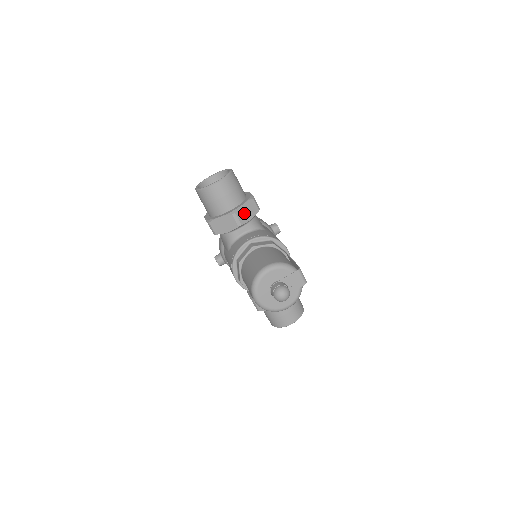
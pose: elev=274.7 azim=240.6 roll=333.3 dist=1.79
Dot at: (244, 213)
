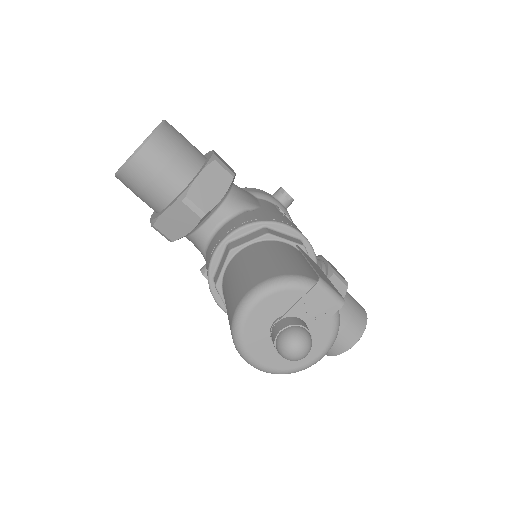
Dot at: (204, 191)
